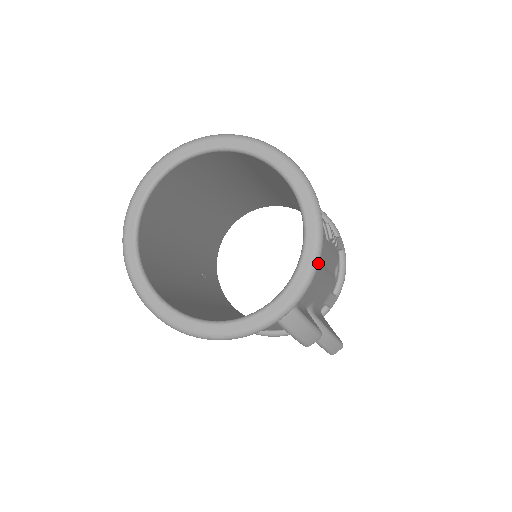
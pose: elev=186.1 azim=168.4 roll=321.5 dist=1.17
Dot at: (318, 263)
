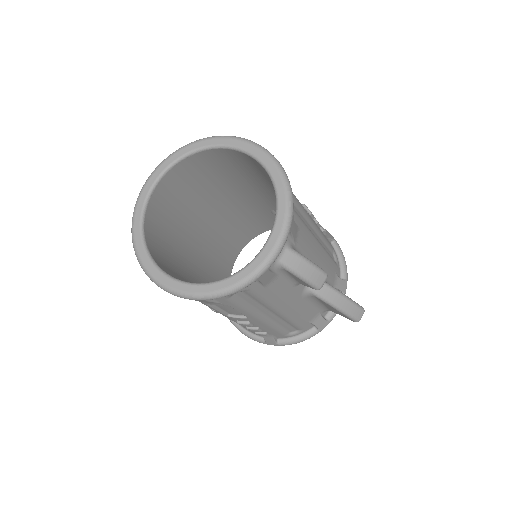
Dot at: (292, 198)
